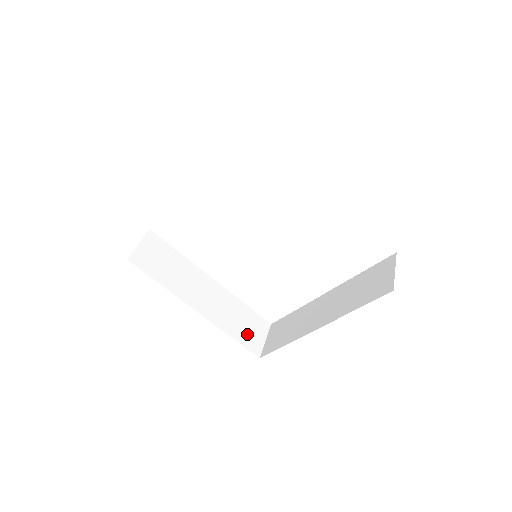
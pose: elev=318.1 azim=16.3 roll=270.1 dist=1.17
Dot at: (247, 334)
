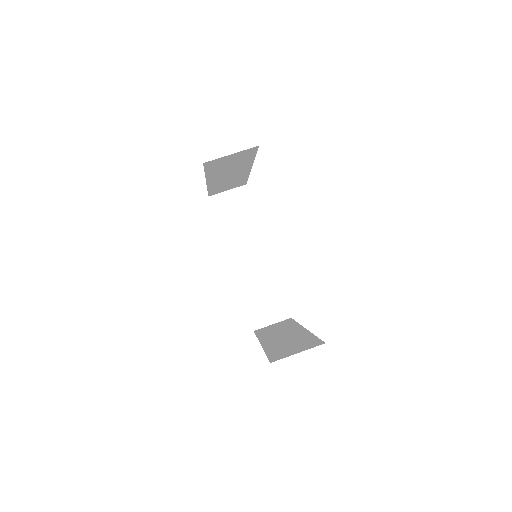
Dot at: (260, 308)
